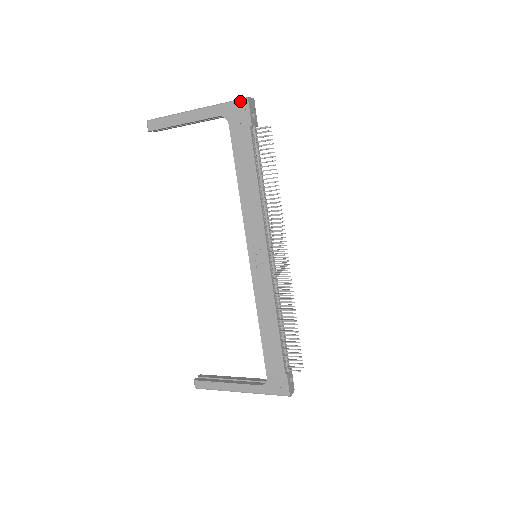
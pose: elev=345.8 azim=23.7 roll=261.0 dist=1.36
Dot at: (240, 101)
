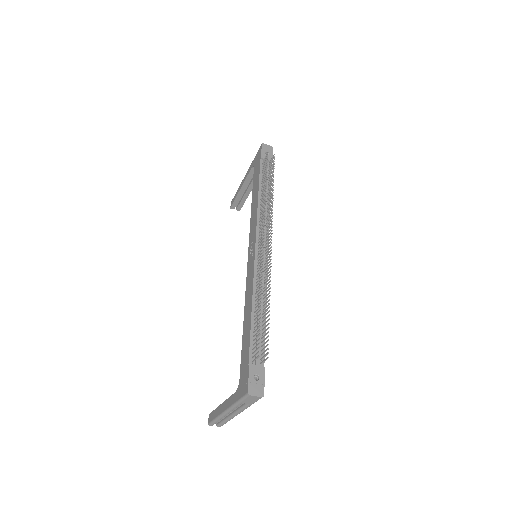
Dot at: (259, 149)
